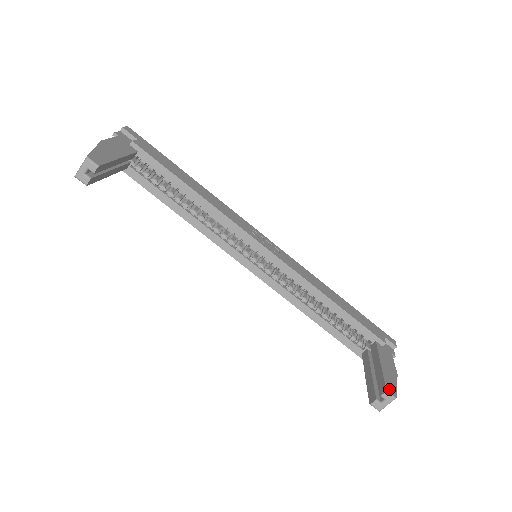
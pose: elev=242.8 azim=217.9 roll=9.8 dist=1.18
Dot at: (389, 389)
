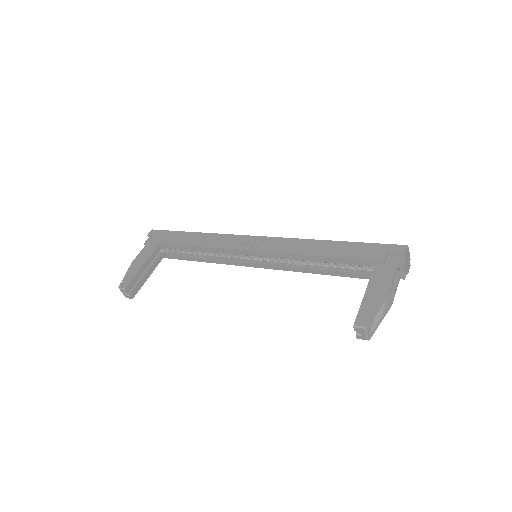
Dot at: (359, 322)
